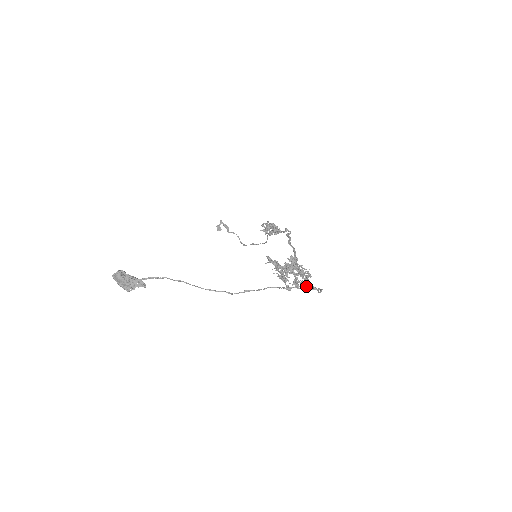
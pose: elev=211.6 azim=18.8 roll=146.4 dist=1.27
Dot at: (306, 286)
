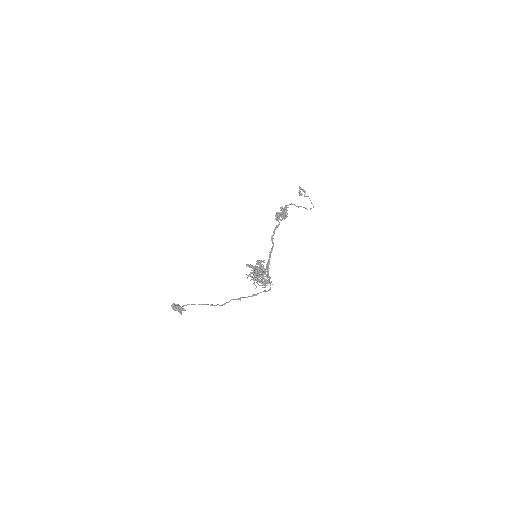
Dot at: occluded
